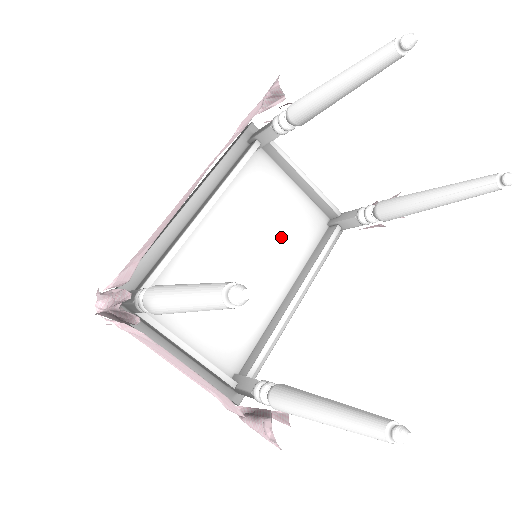
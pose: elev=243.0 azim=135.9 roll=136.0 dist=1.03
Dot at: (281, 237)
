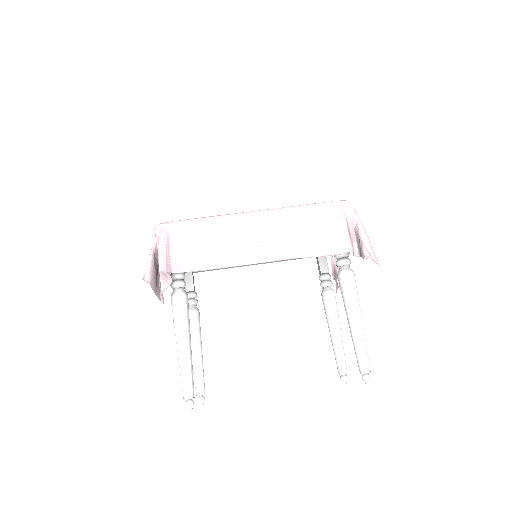
Dot at: occluded
